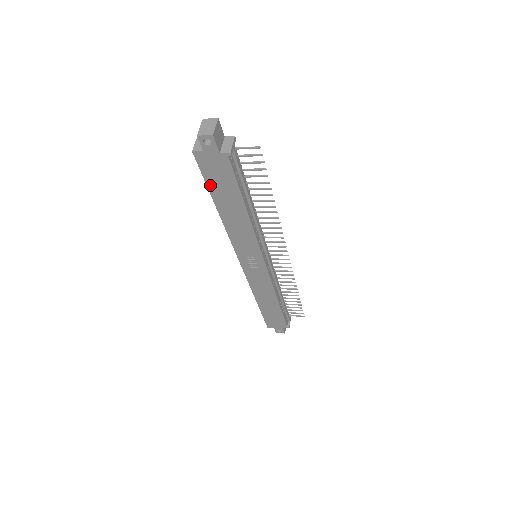
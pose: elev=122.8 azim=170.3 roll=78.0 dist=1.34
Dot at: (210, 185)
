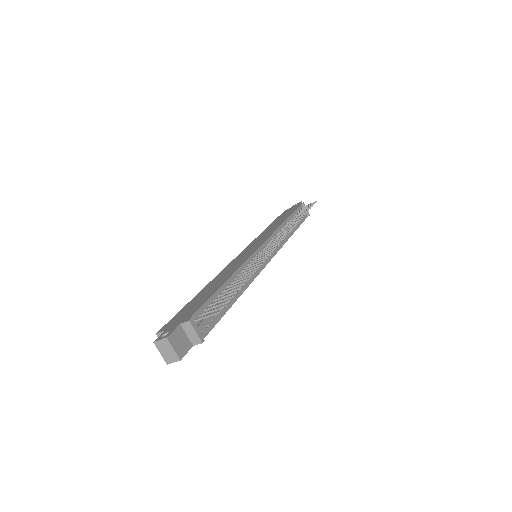
Dot at: occluded
